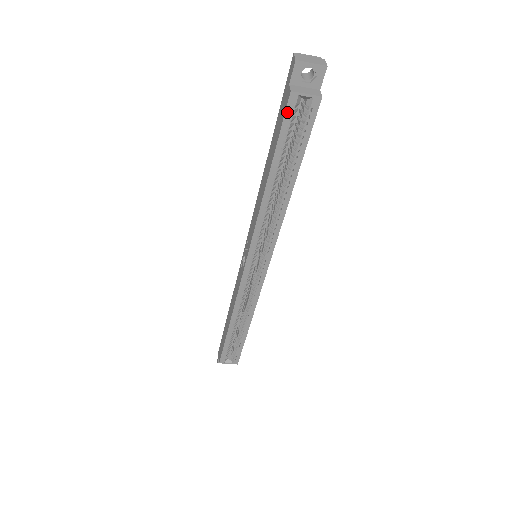
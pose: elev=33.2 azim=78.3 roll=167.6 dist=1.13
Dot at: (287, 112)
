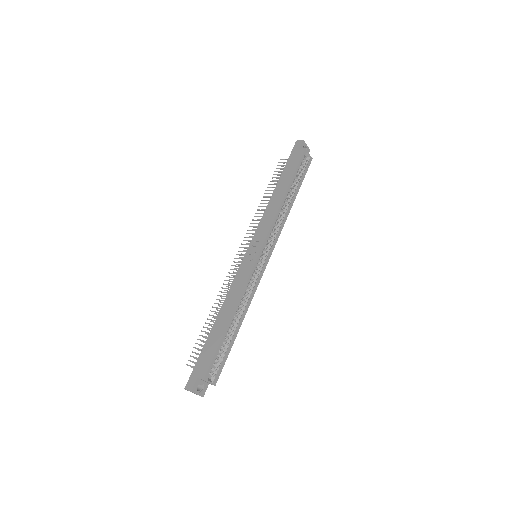
Dot at: (302, 157)
